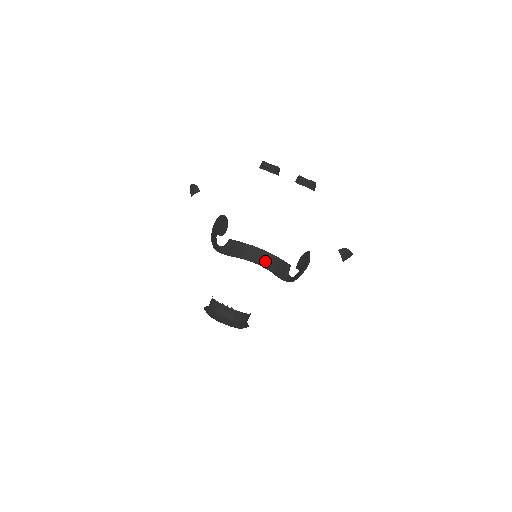
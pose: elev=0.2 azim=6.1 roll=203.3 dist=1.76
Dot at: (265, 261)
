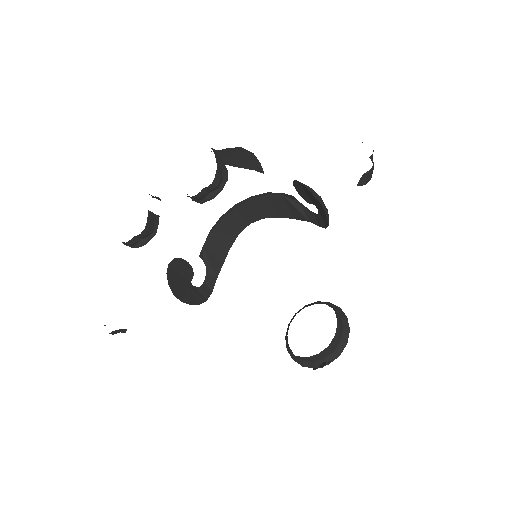
Dot at: (255, 213)
